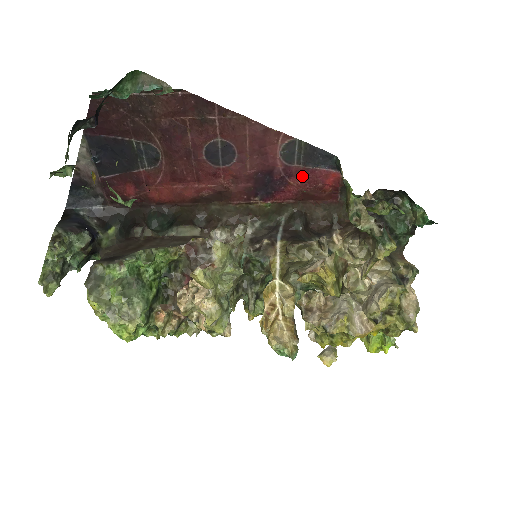
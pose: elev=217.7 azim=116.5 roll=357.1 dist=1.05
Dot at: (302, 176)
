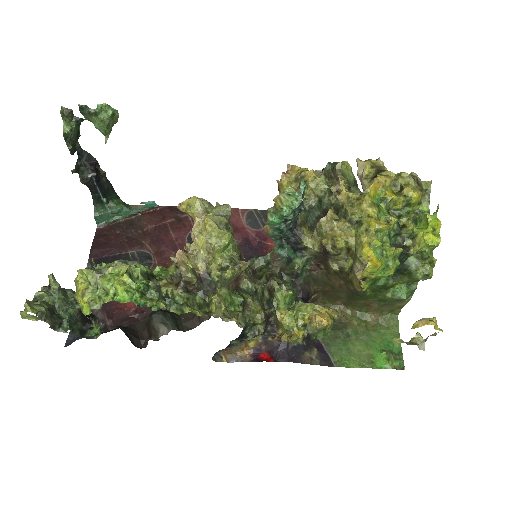
Dot at: occluded
